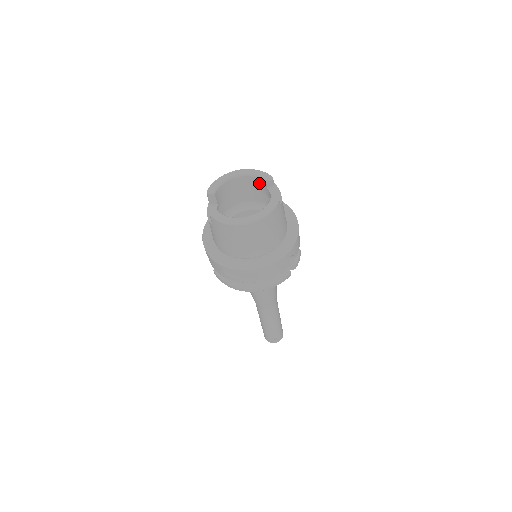
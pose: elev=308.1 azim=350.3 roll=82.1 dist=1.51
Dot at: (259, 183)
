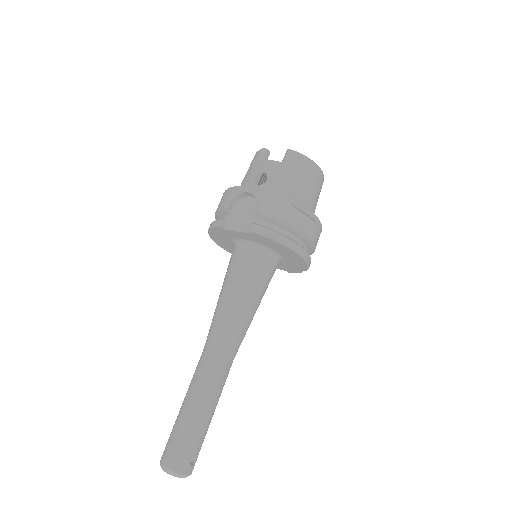
Dot at: occluded
